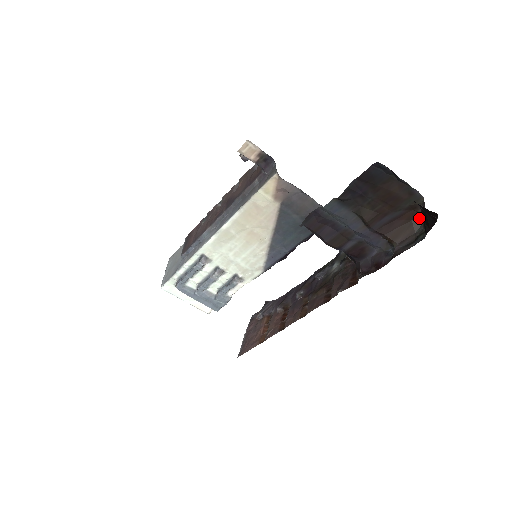
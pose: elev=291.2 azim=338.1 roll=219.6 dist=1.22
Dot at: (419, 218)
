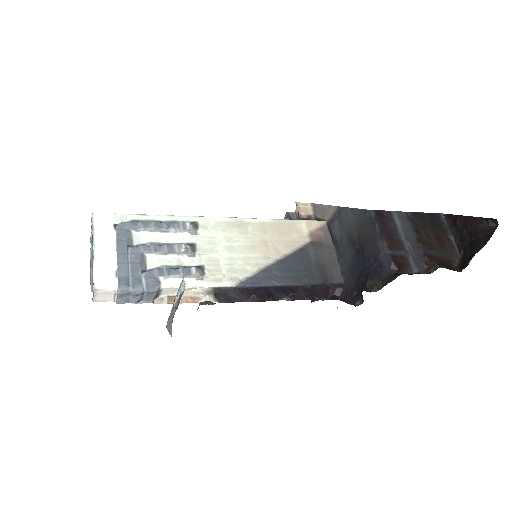
Dot at: (454, 268)
